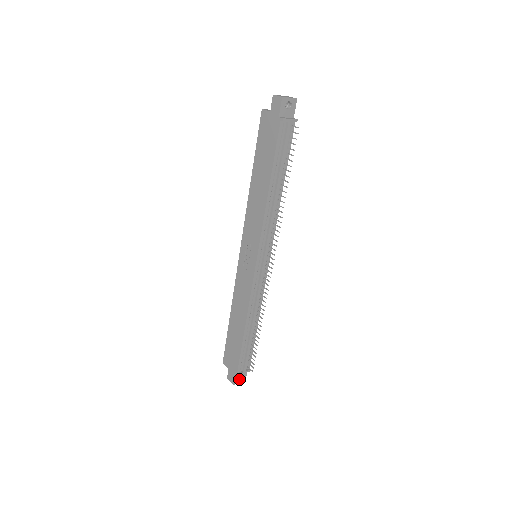
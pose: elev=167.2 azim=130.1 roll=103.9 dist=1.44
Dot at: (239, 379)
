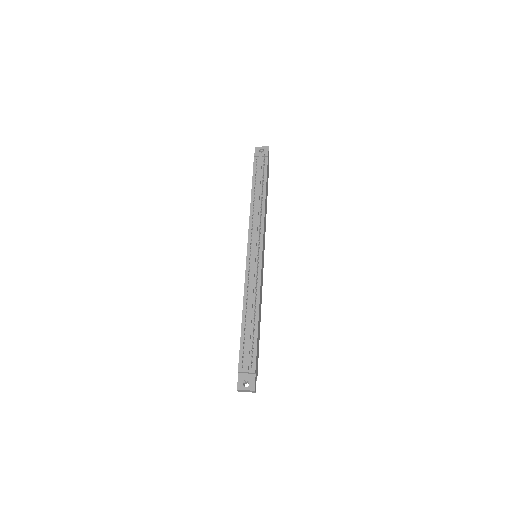
Dot at: (246, 387)
